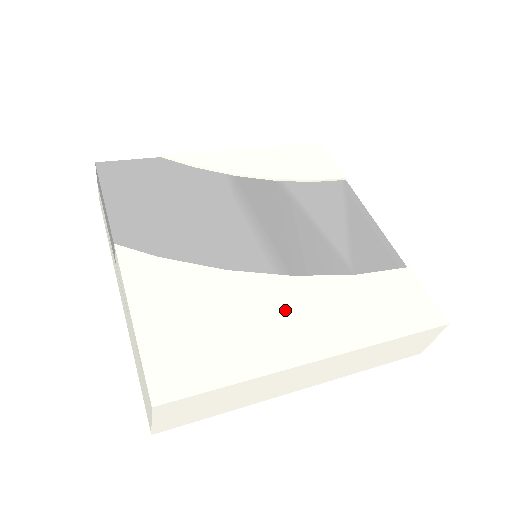
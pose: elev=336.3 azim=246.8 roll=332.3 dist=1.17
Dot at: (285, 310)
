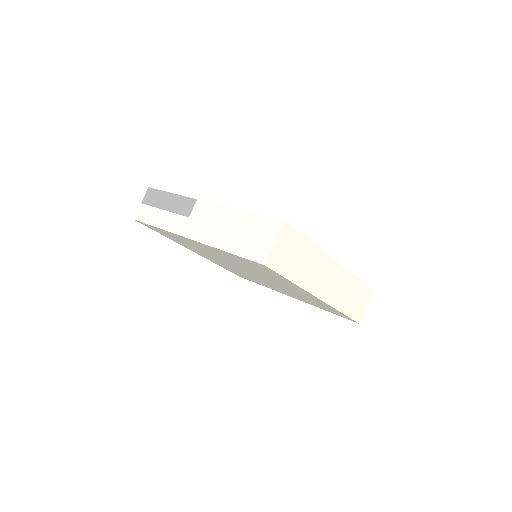
Dot at: occluded
